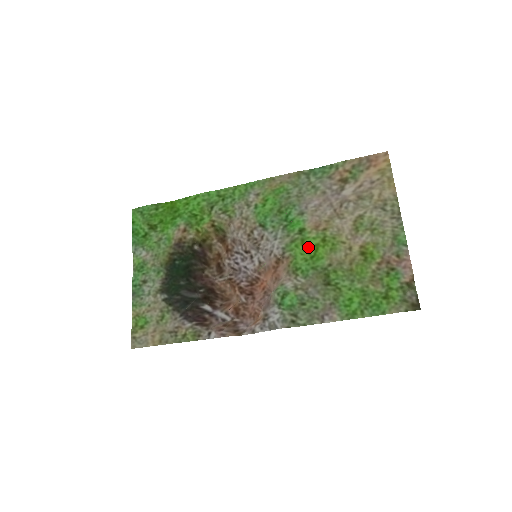
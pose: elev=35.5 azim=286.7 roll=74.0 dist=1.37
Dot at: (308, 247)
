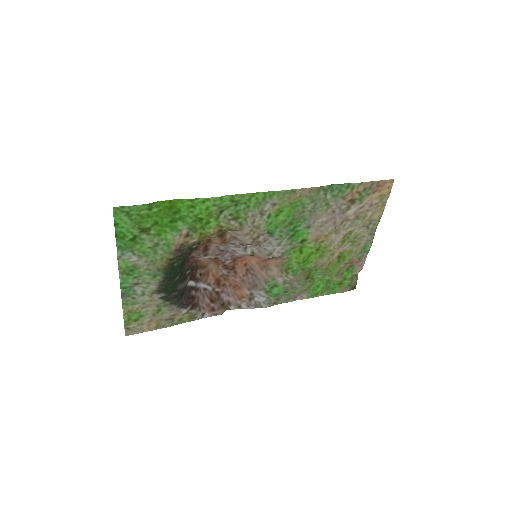
Dot at: (304, 254)
